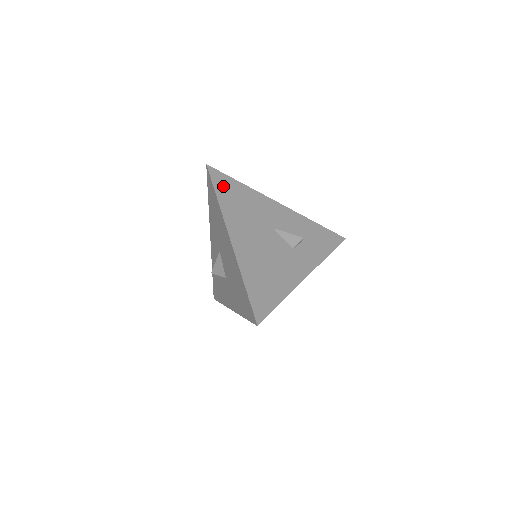
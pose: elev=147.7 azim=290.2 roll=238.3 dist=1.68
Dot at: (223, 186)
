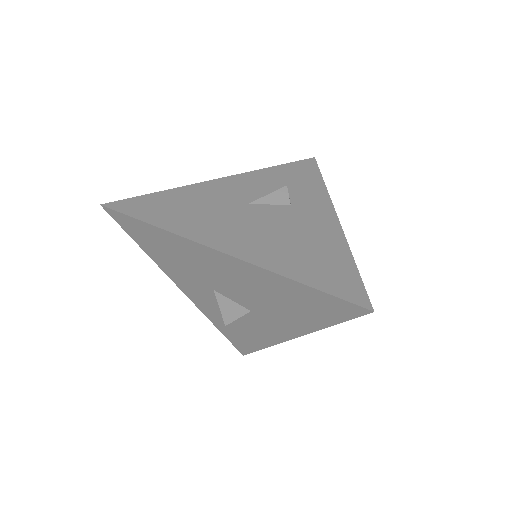
Dot at: (146, 210)
